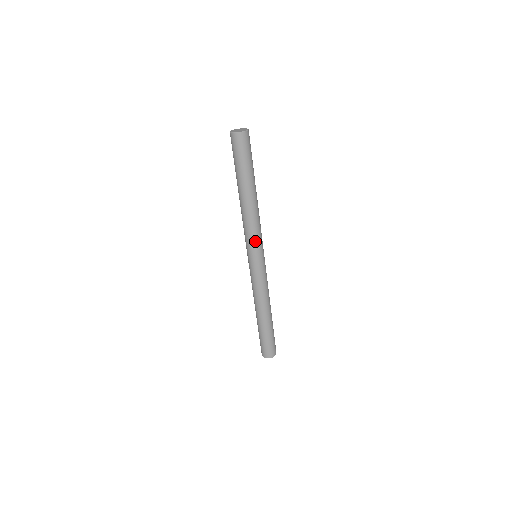
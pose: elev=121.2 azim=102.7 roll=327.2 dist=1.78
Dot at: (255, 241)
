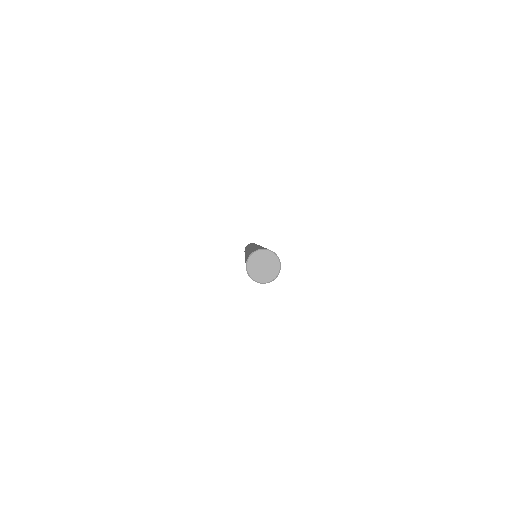
Dot at: occluded
